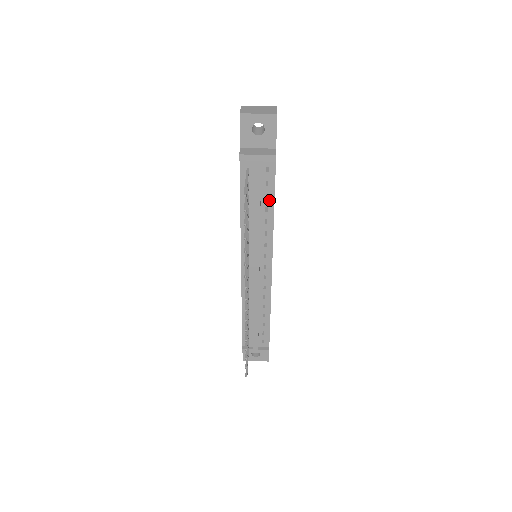
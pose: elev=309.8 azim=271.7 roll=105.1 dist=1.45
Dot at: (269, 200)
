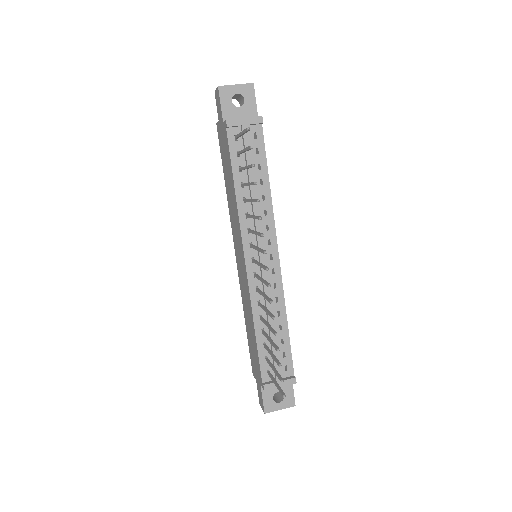
Dot at: (262, 171)
